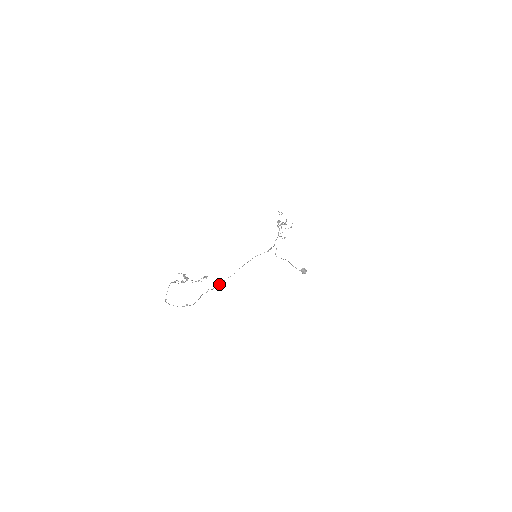
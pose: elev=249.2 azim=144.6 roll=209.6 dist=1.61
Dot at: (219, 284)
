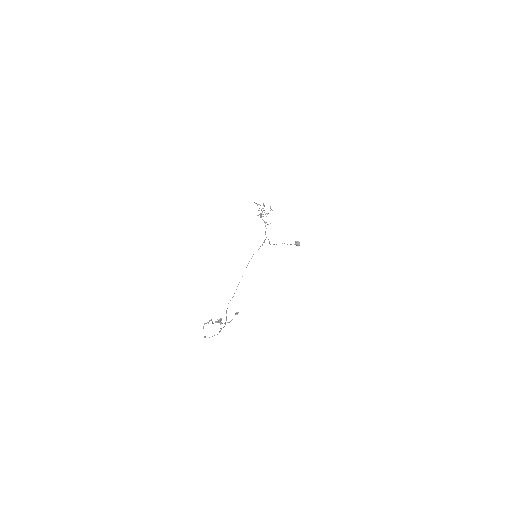
Dot at: occluded
